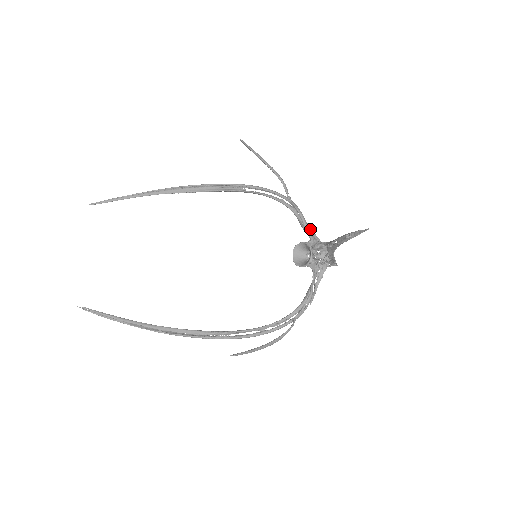
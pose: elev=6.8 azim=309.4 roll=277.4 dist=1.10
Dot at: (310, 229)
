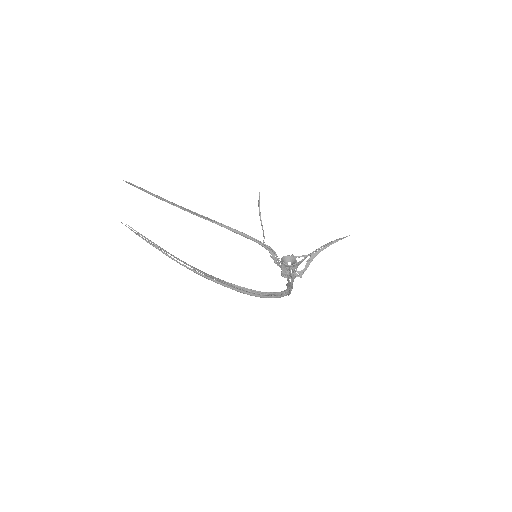
Dot at: occluded
